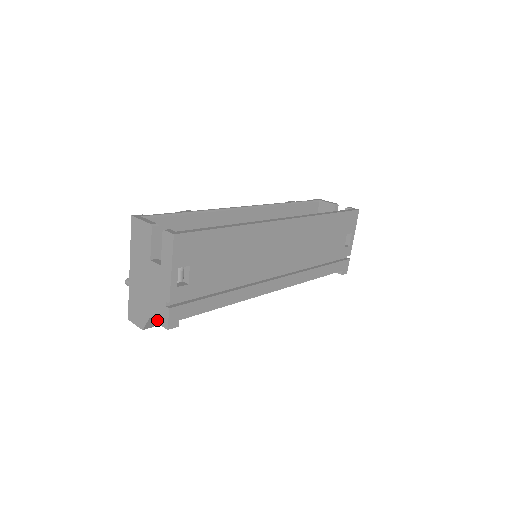
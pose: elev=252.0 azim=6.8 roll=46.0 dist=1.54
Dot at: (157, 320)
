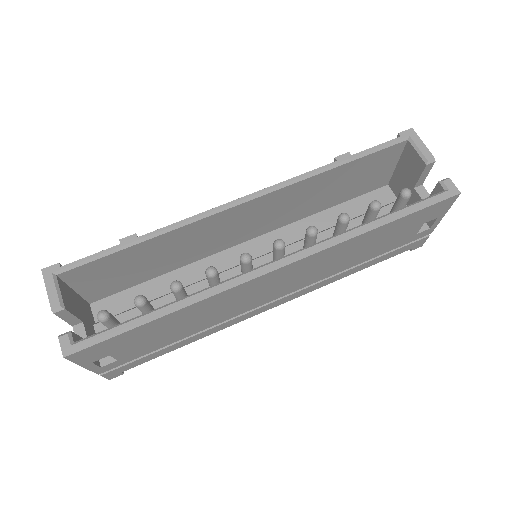
Dot at: occluded
